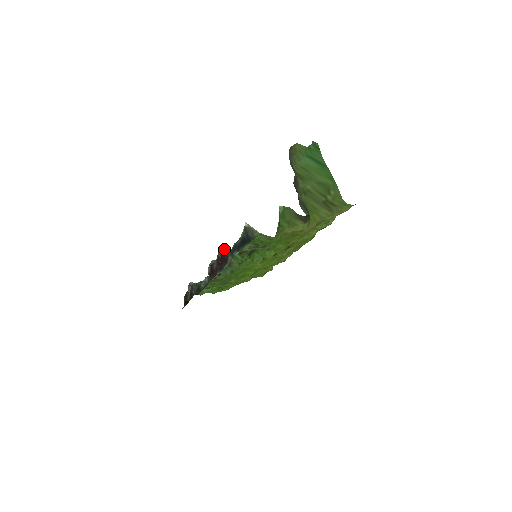
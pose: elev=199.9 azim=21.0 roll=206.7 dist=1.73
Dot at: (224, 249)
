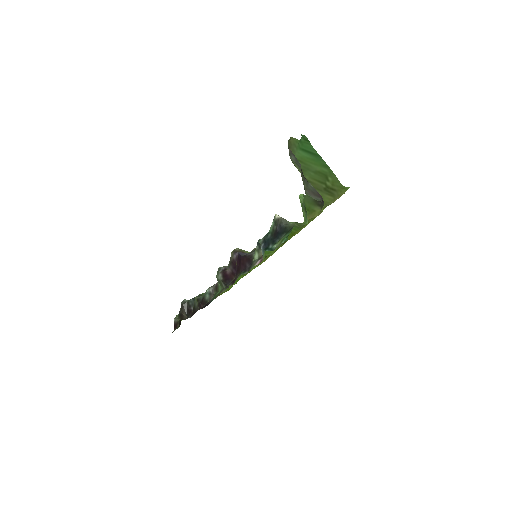
Dot at: (237, 251)
